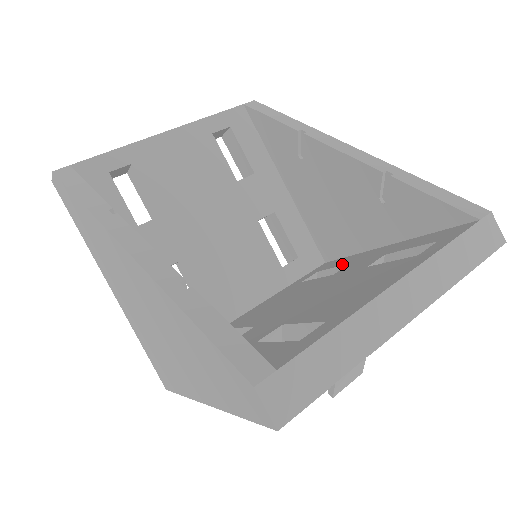
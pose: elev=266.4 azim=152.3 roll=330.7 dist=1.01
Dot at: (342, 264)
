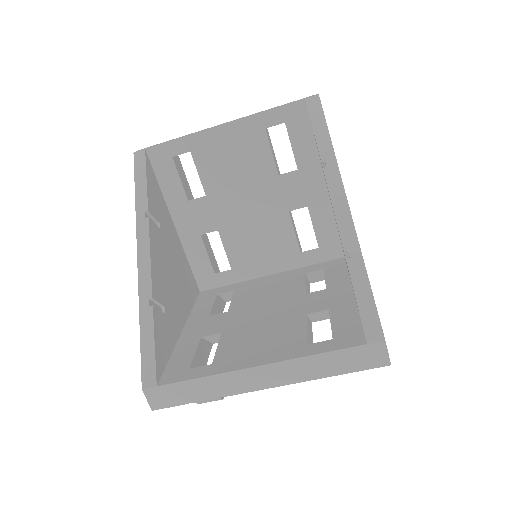
Dot at: (328, 282)
